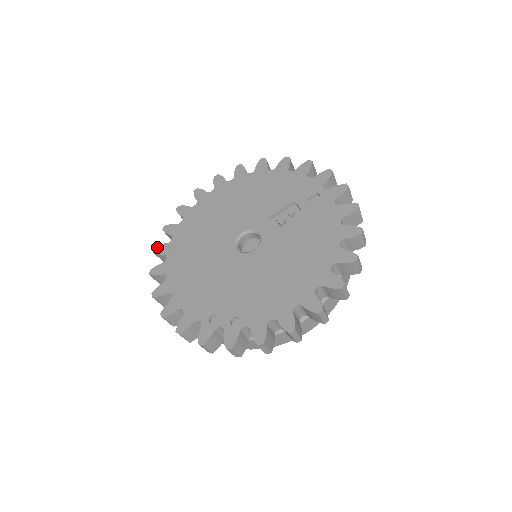
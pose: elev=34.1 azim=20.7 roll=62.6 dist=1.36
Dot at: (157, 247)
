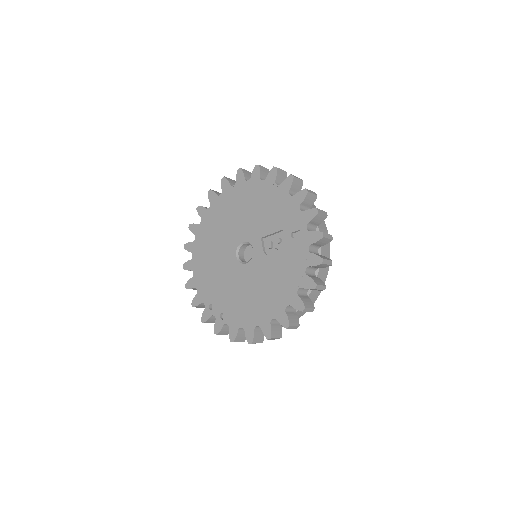
Dot at: (191, 225)
